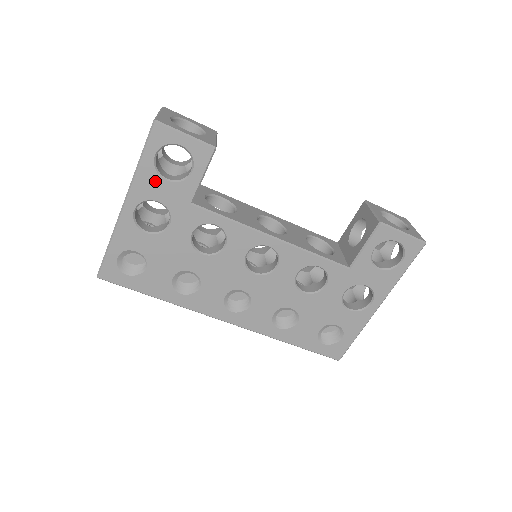
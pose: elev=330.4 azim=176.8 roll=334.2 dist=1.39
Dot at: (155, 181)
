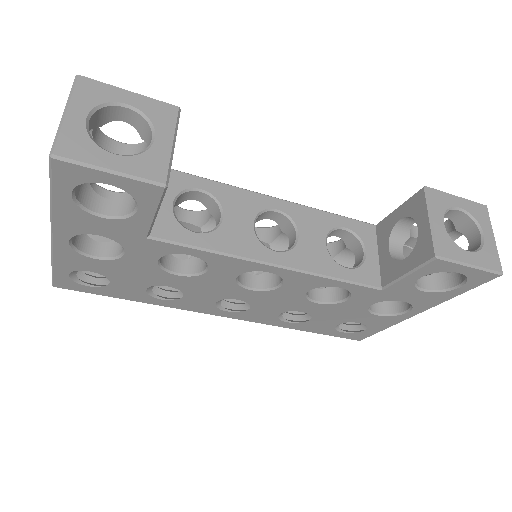
Dot at: (85, 218)
